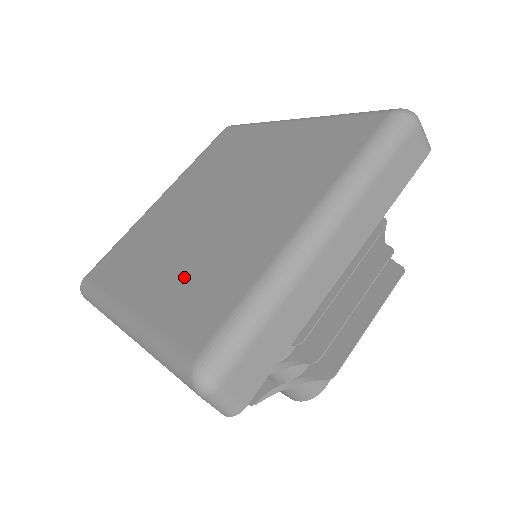
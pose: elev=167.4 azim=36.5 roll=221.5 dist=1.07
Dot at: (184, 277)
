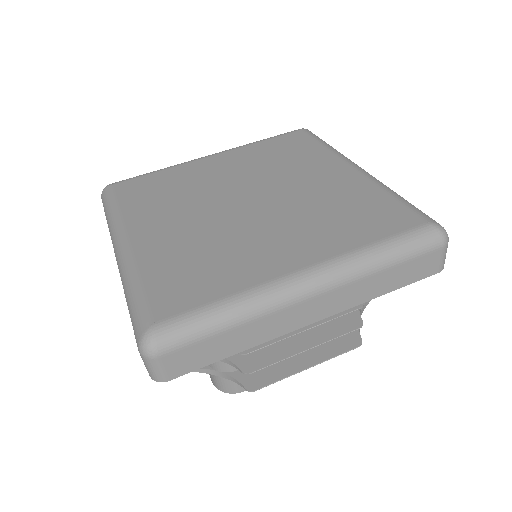
Dot at: (186, 247)
